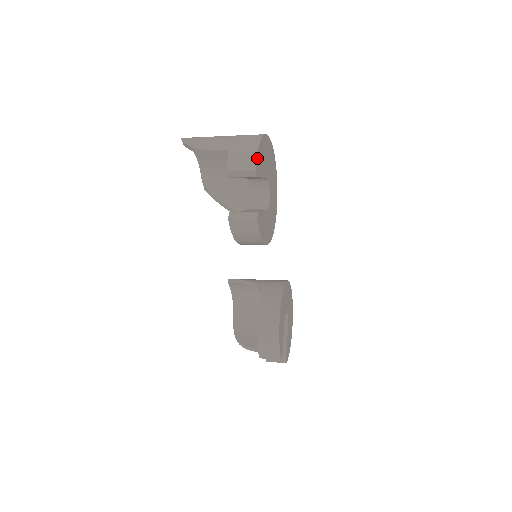
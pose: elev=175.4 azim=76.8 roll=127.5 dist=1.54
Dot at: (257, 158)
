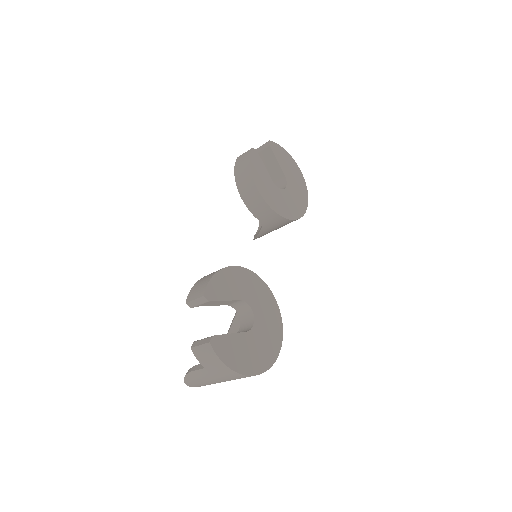
Dot at: (277, 145)
